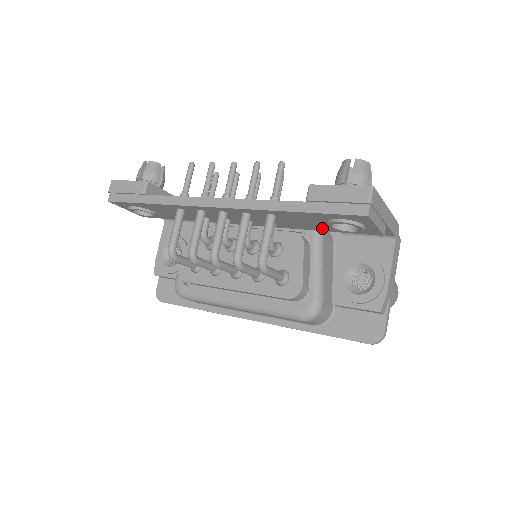
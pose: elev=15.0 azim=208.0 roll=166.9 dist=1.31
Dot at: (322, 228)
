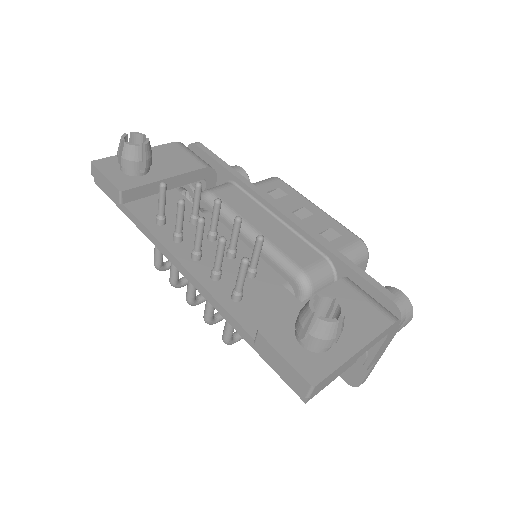
Dot at: occluded
